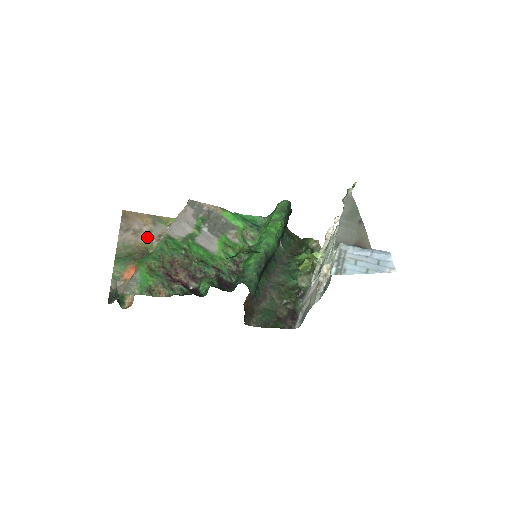
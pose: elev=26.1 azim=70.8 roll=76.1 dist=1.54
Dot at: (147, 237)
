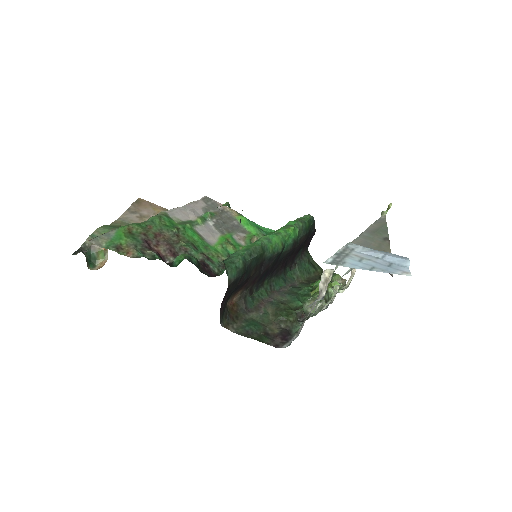
Dot at: occluded
